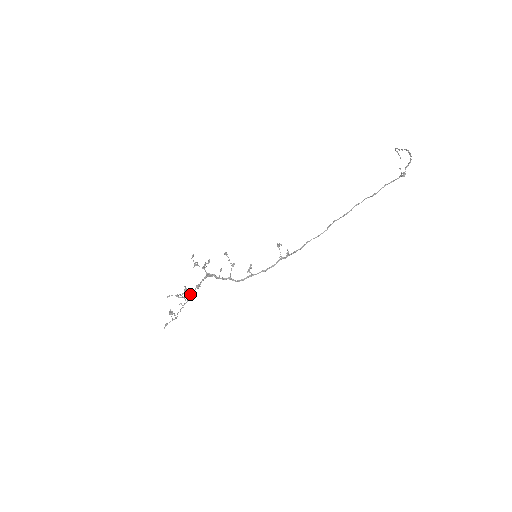
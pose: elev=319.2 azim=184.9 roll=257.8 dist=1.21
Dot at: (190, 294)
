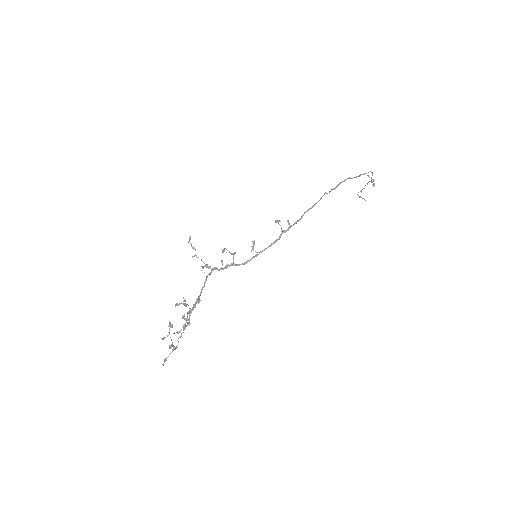
Dot at: (190, 312)
